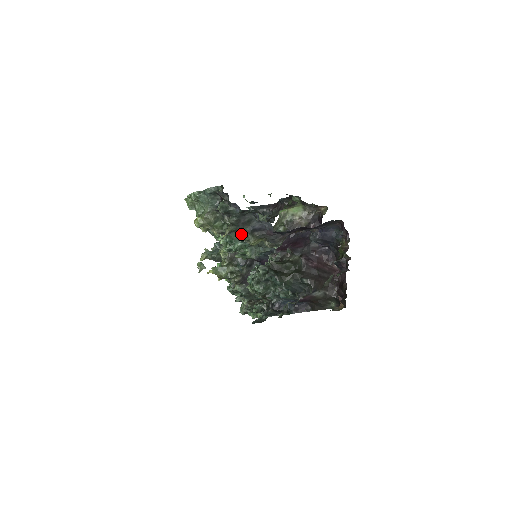
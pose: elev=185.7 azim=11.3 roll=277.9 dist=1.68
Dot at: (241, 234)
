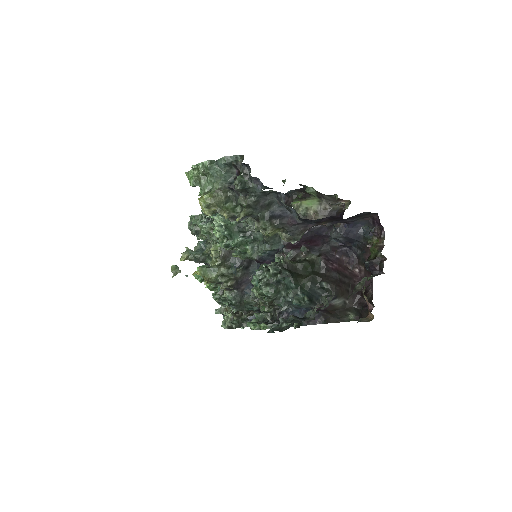
Dot at: (257, 220)
